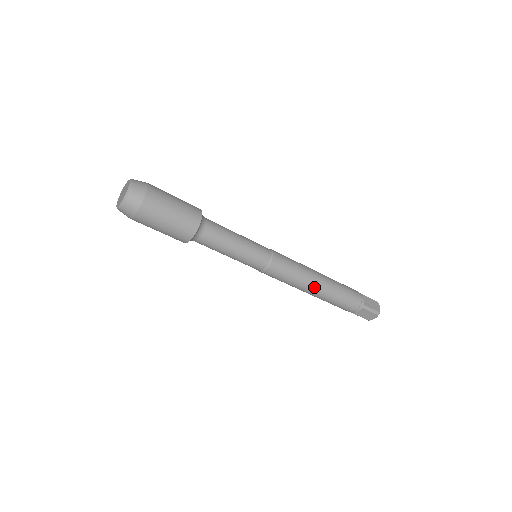
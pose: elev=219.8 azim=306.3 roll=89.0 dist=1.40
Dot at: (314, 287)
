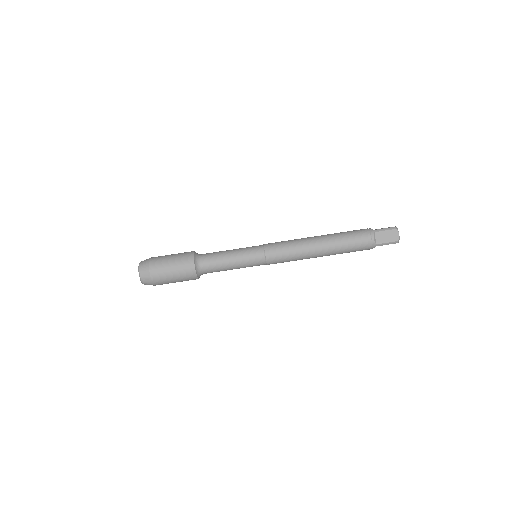
Dot at: (315, 242)
